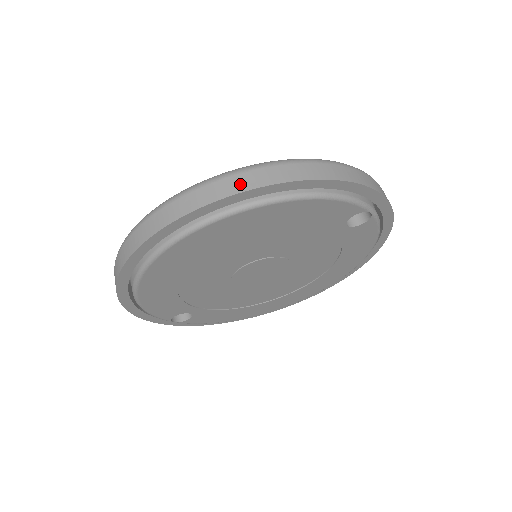
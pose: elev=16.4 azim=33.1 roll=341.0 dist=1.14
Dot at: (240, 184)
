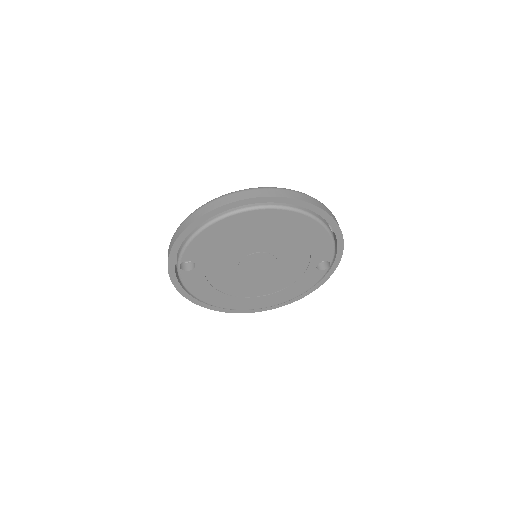
Dot at: (318, 204)
